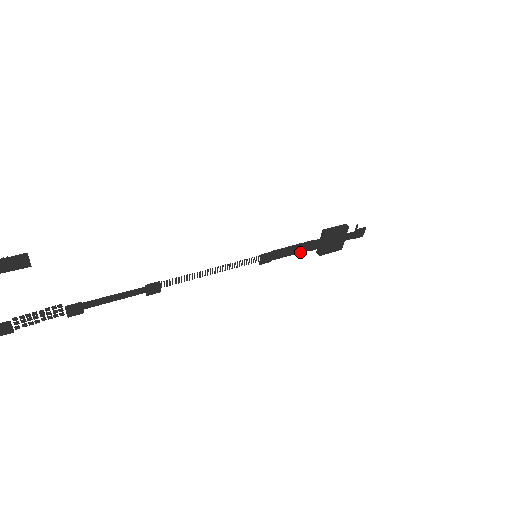
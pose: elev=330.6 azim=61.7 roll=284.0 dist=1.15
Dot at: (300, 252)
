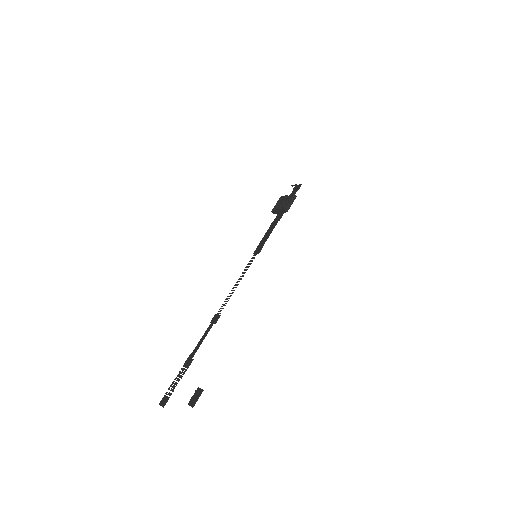
Dot at: (270, 227)
